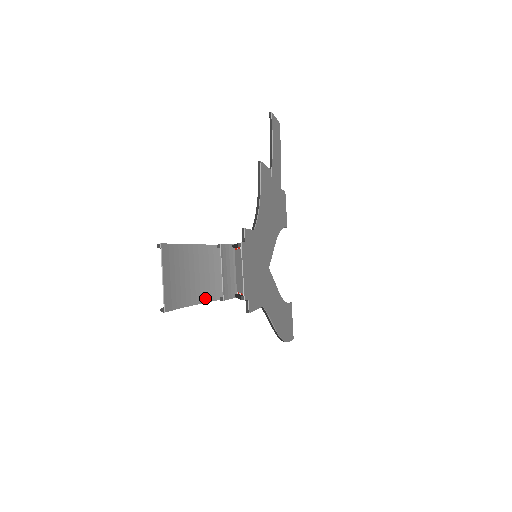
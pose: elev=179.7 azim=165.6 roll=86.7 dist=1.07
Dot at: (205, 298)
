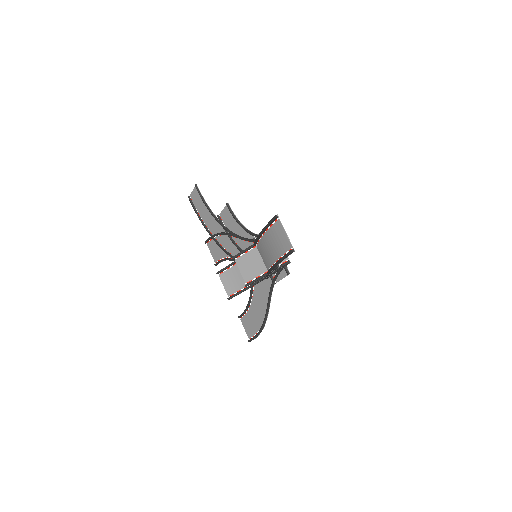
Dot at: occluded
